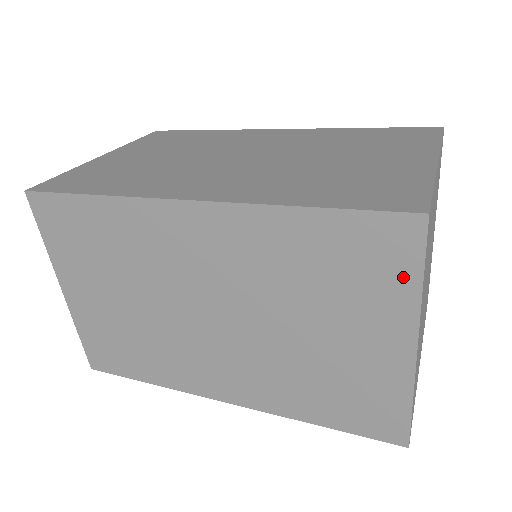
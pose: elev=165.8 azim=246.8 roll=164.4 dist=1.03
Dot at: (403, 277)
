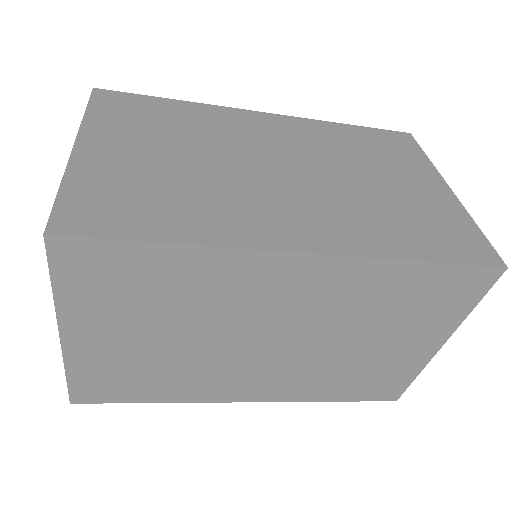
Dot at: (464, 305)
